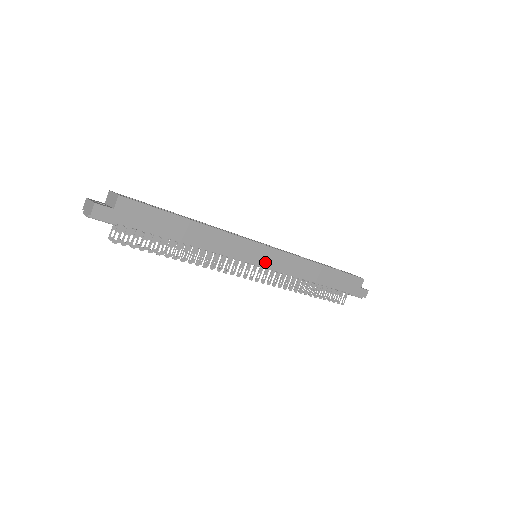
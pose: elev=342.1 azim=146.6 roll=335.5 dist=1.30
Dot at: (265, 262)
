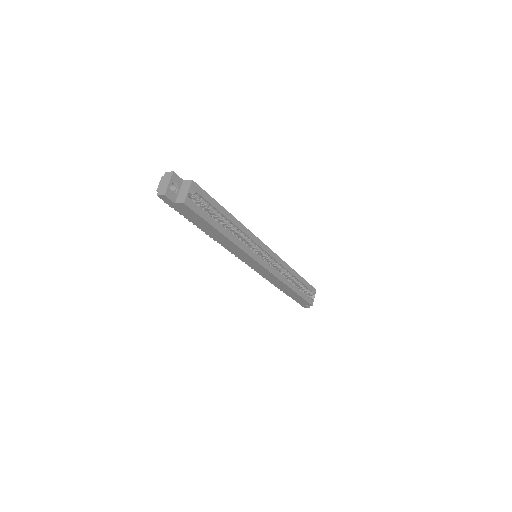
Dot at: (253, 266)
